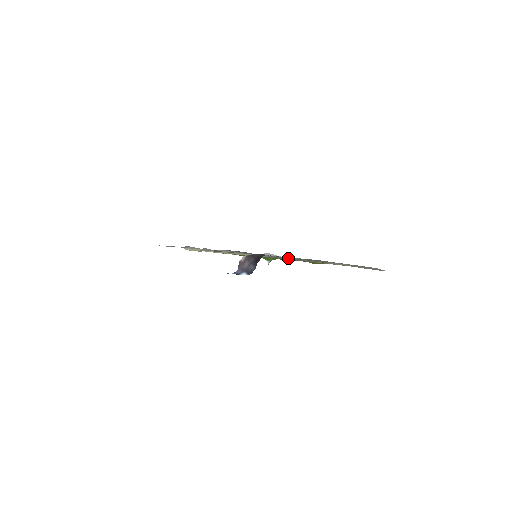
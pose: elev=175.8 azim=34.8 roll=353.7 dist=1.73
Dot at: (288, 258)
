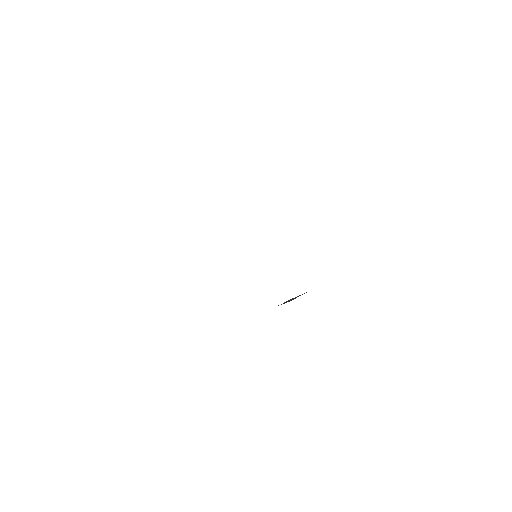
Dot at: occluded
